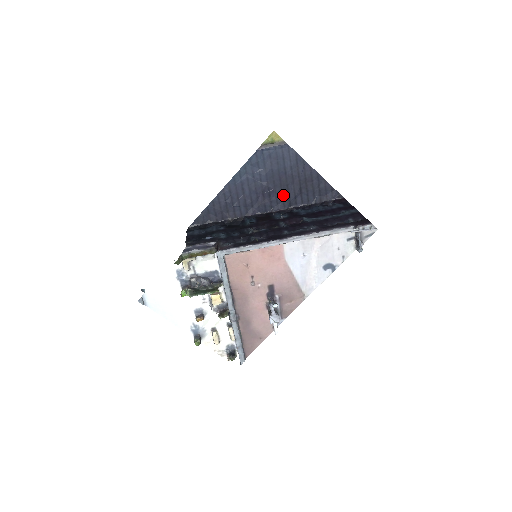
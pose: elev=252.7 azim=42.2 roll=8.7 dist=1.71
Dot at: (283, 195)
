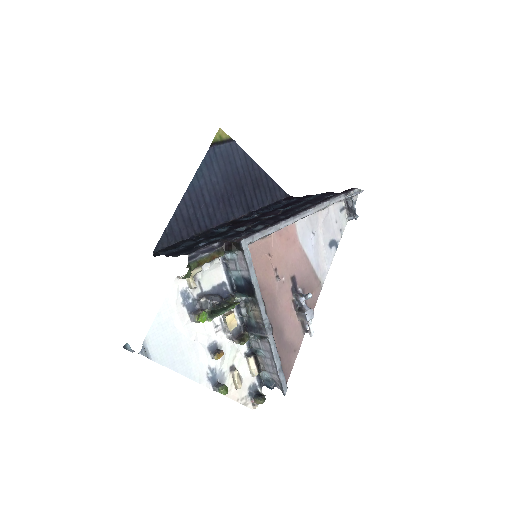
Dot at: (241, 198)
